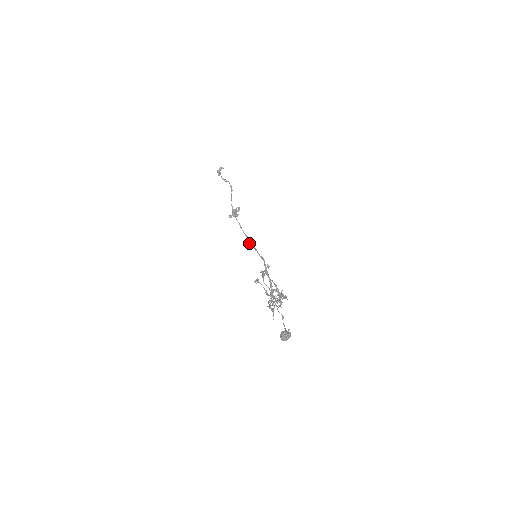
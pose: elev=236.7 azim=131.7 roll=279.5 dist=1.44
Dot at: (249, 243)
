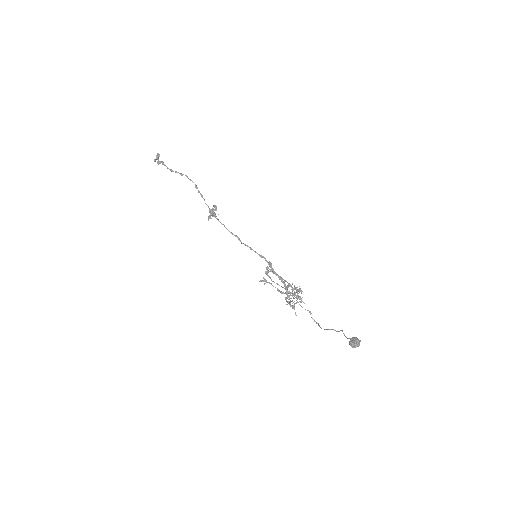
Dot at: (241, 243)
